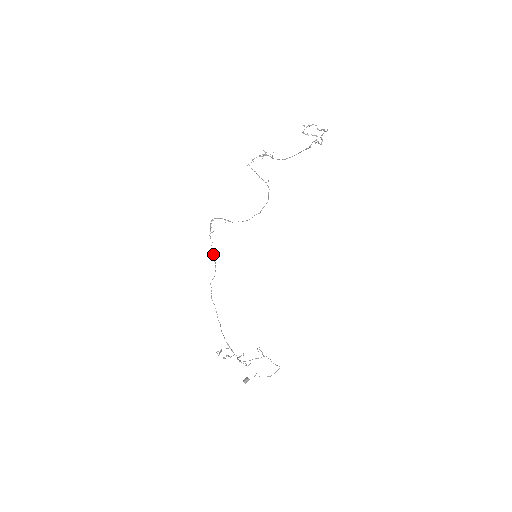
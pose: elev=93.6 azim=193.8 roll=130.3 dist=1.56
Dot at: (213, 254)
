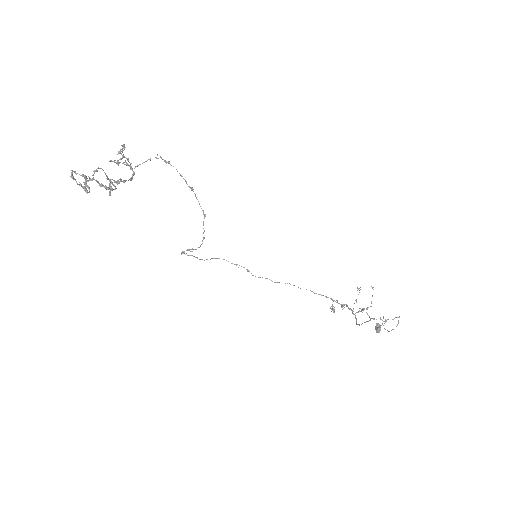
Dot at: occluded
